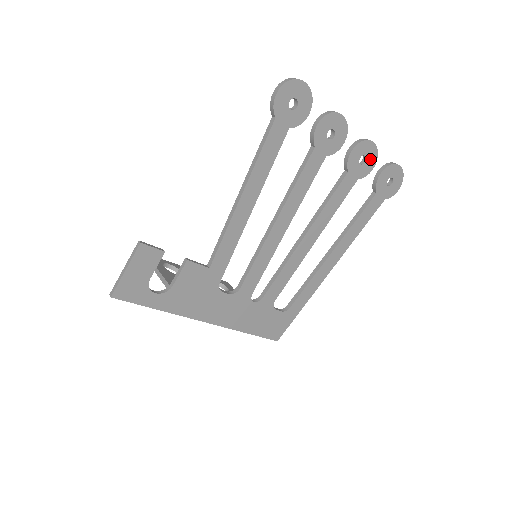
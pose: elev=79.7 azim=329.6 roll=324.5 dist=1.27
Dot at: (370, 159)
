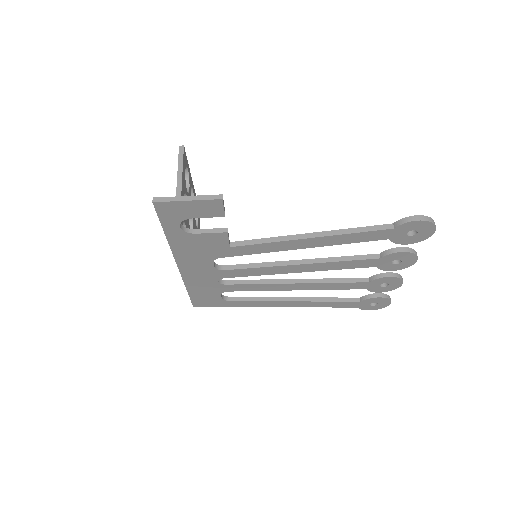
Dot at: (387, 288)
